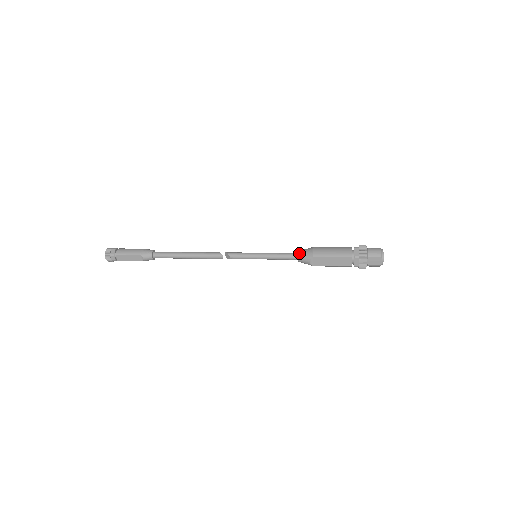
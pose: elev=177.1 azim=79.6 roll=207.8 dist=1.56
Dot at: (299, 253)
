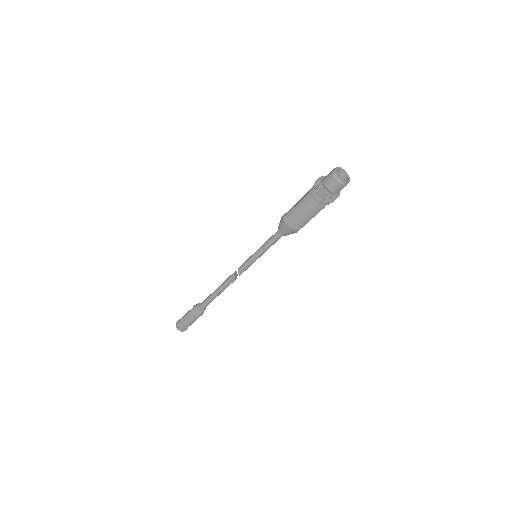
Dot at: occluded
